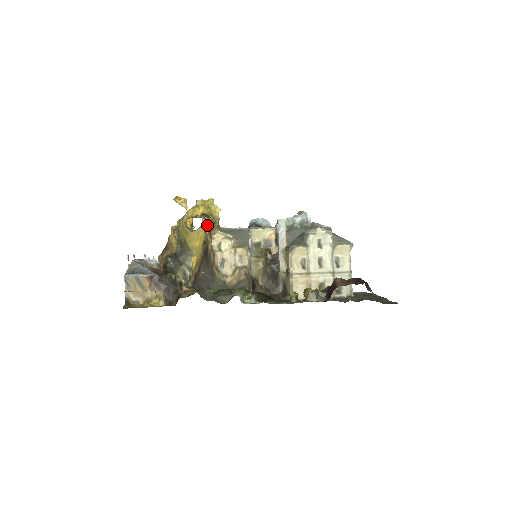
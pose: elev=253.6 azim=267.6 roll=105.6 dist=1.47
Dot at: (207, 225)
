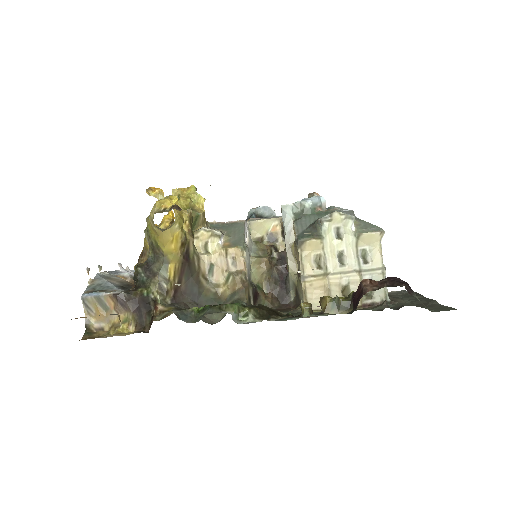
Dot at: (185, 221)
